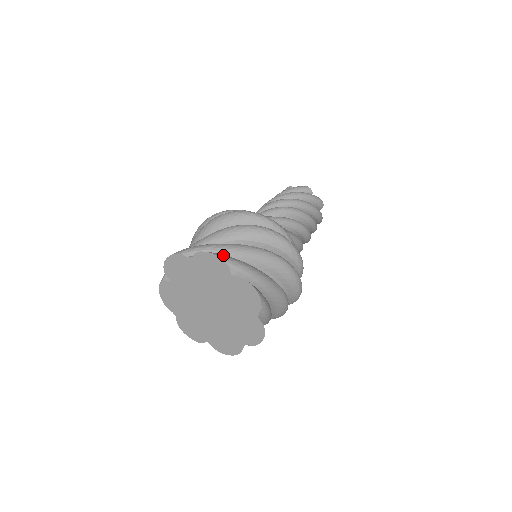
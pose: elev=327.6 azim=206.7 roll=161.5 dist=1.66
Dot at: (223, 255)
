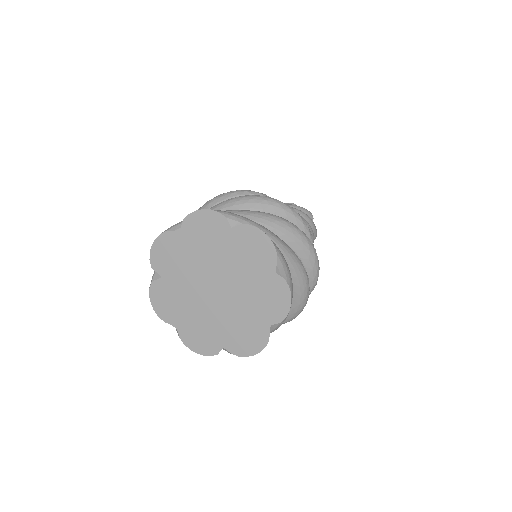
Dot at: (216, 210)
